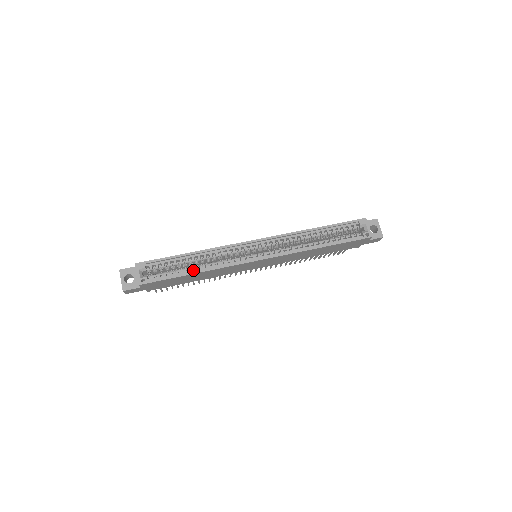
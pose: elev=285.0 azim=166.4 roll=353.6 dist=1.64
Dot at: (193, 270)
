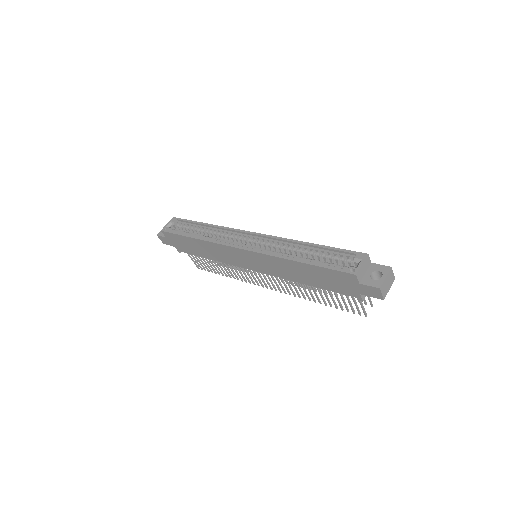
Dot at: (196, 236)
